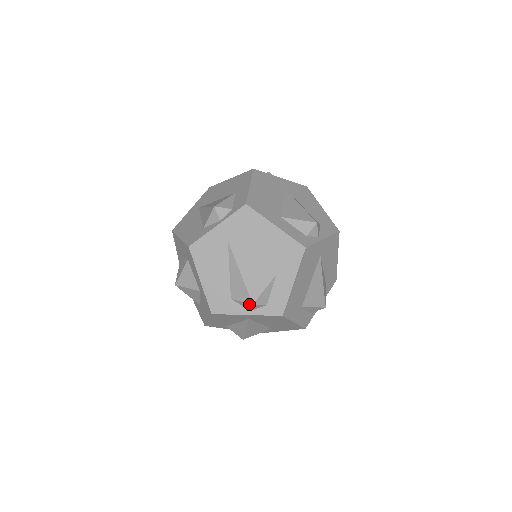
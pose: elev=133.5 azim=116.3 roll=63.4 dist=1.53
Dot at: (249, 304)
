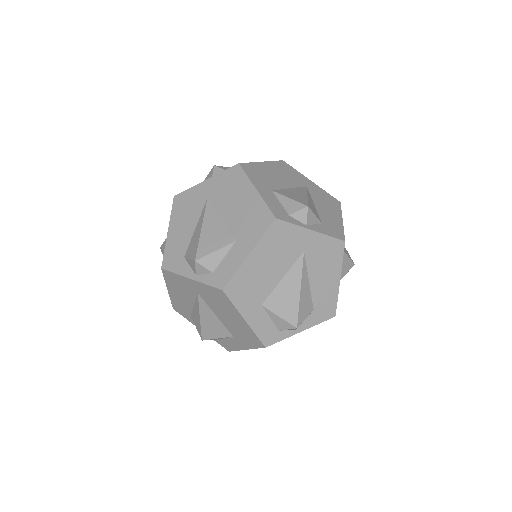
Dot at: (200, 335)
